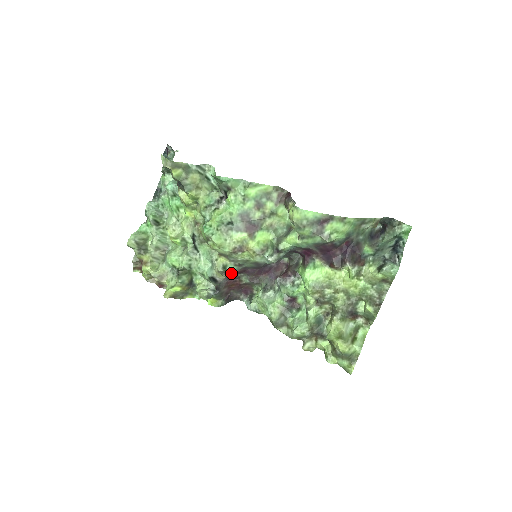
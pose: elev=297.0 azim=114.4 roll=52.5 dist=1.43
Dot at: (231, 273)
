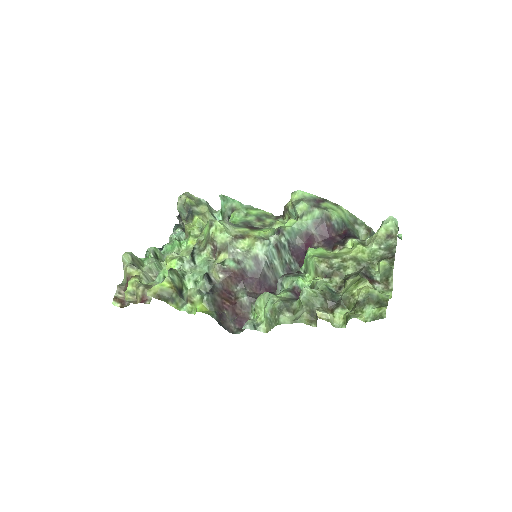
Dot at: (228, 273)
